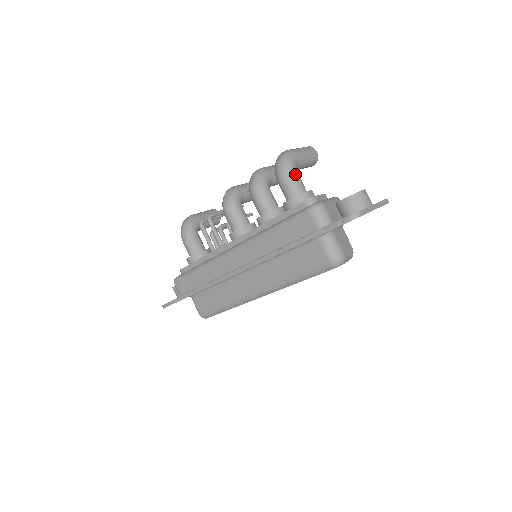
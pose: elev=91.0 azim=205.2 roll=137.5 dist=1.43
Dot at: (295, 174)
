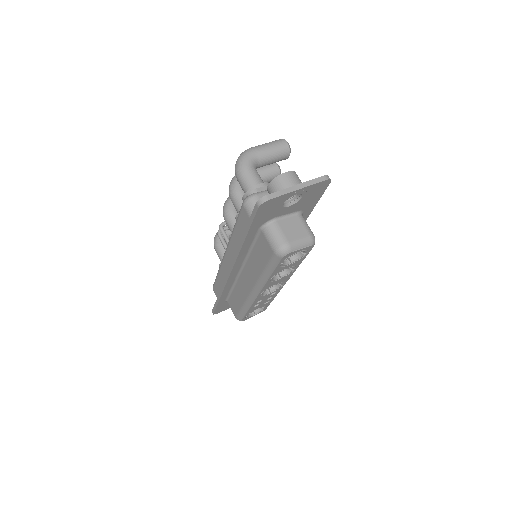
Dot at: (248, 171)
